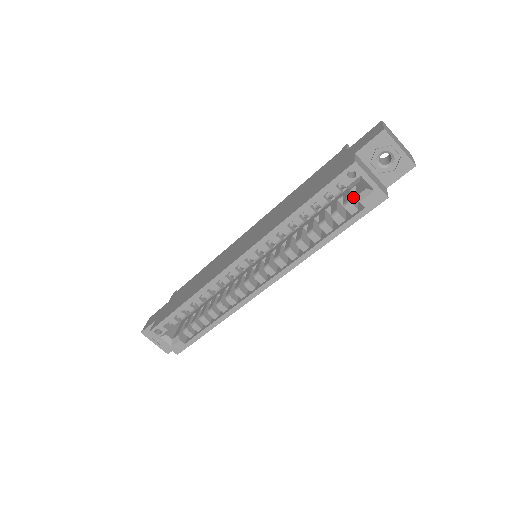
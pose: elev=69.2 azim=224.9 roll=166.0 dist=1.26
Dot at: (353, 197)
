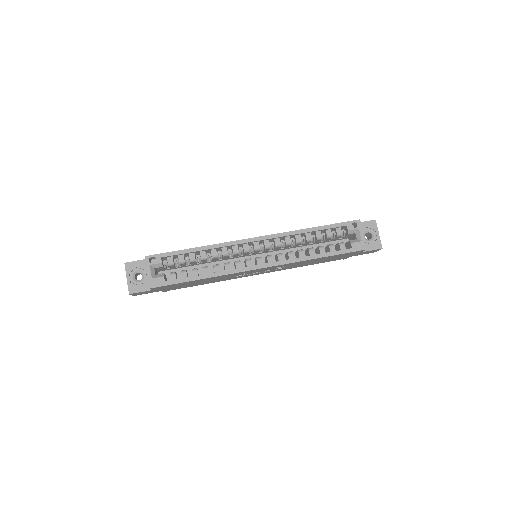
Dot at: occluded
